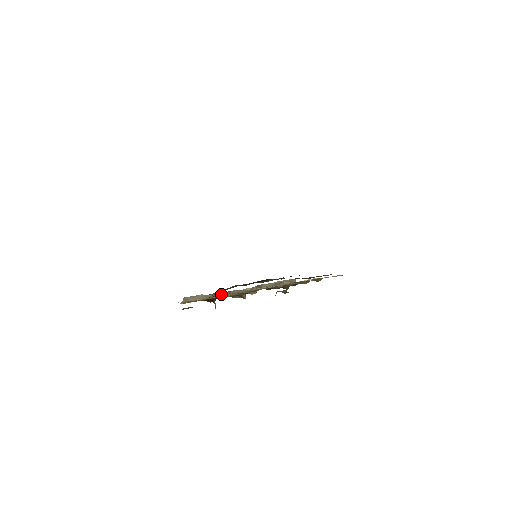
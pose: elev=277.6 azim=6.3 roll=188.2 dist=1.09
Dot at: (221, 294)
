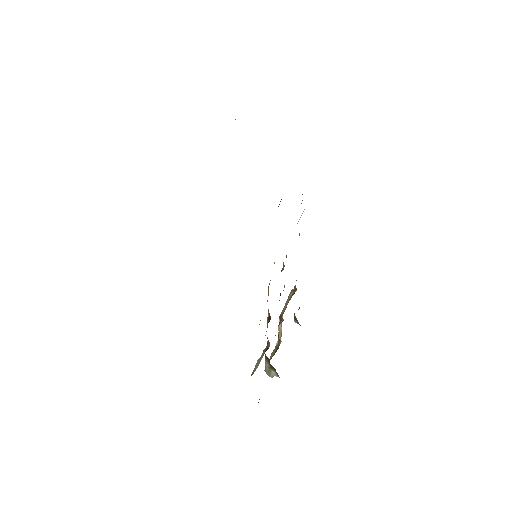
Dot at: occluded
